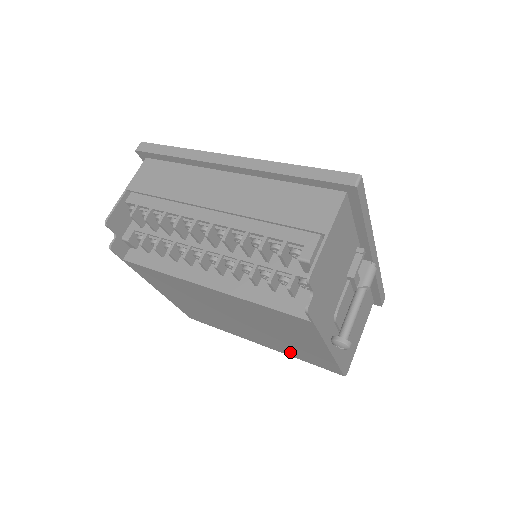
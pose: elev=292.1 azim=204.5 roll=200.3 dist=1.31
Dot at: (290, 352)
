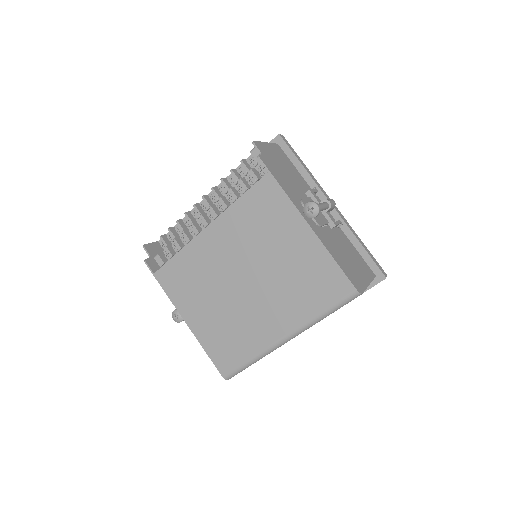
Dot at: (303, 303)
